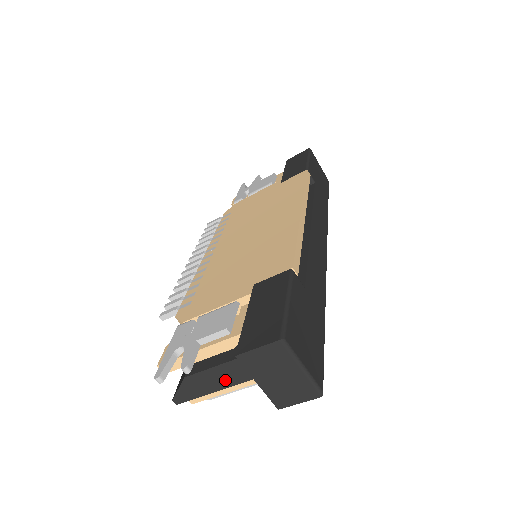
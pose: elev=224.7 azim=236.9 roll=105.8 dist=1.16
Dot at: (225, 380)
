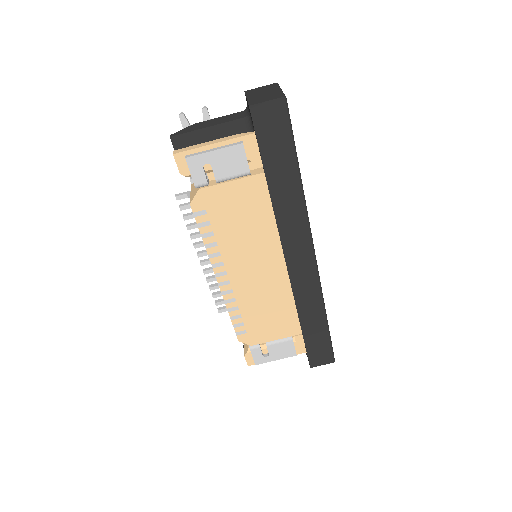
Dot at: (220, 122)
